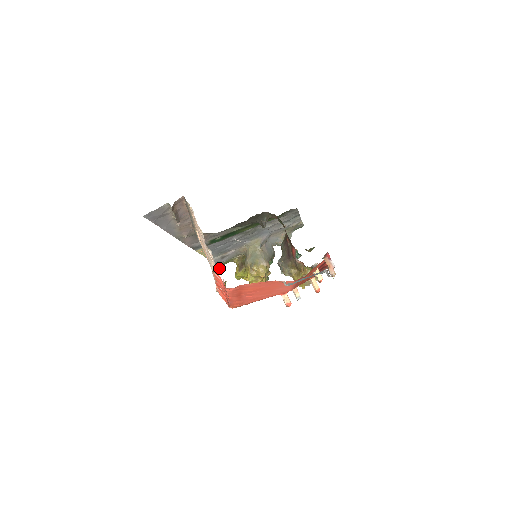
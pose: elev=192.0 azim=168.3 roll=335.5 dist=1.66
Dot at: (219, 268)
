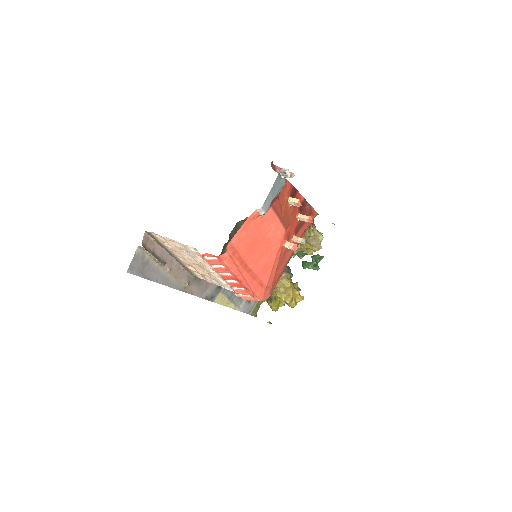
Dot at: occluded
